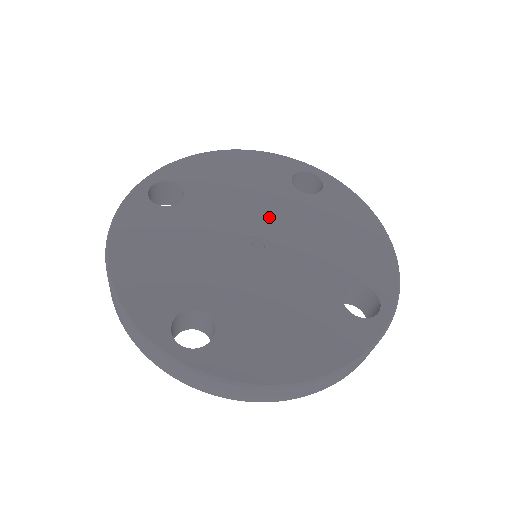
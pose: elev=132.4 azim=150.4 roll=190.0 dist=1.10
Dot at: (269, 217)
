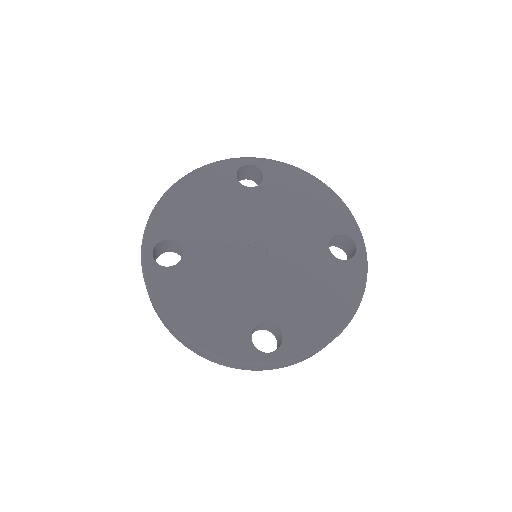
Dot at: (286, 242)
